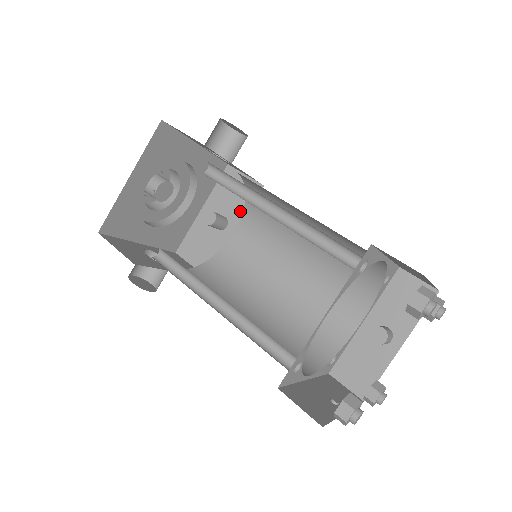
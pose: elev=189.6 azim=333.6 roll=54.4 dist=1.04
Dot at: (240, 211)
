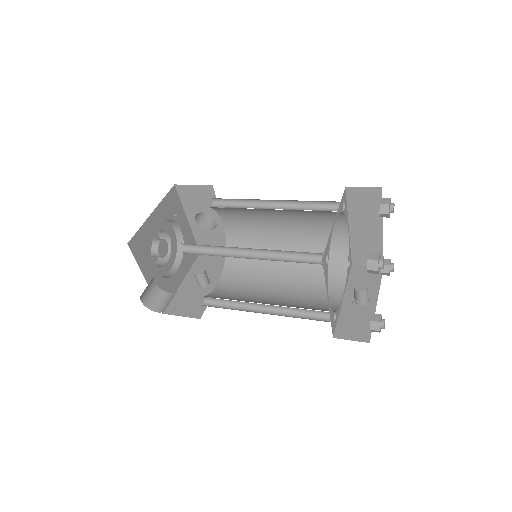
Dot at: (219, 273)
